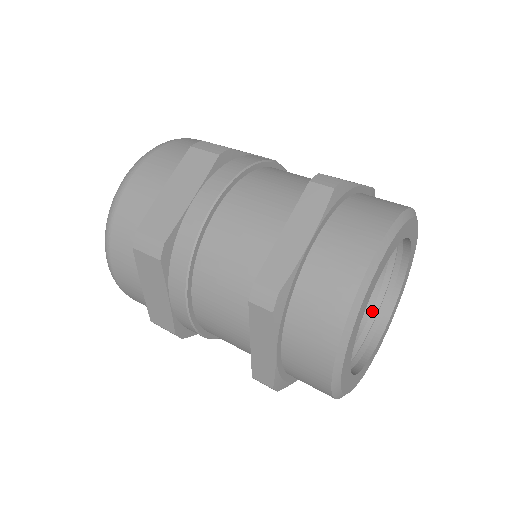
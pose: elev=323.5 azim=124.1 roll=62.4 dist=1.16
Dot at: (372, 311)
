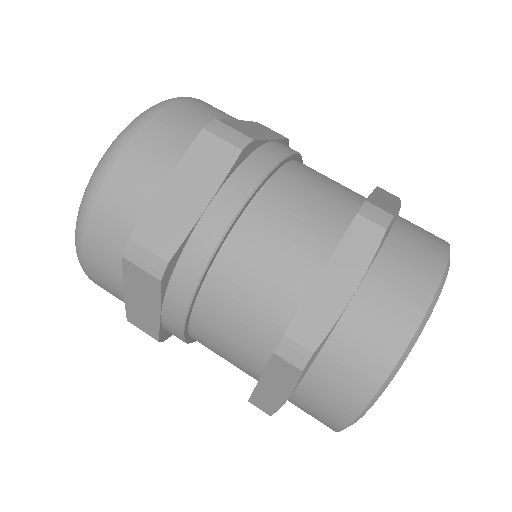
Dot at: occluded
